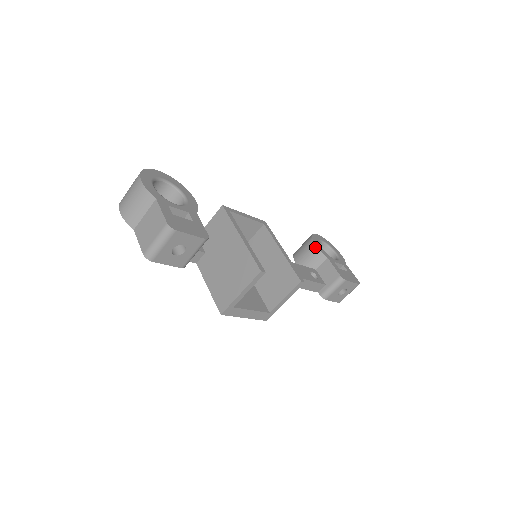
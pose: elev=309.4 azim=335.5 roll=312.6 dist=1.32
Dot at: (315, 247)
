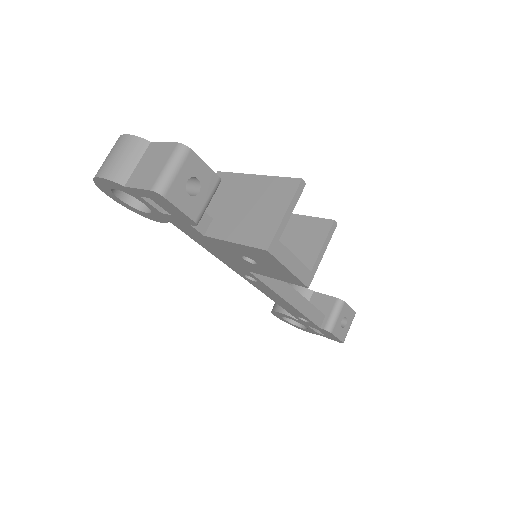
Dot at: (296, 286)
